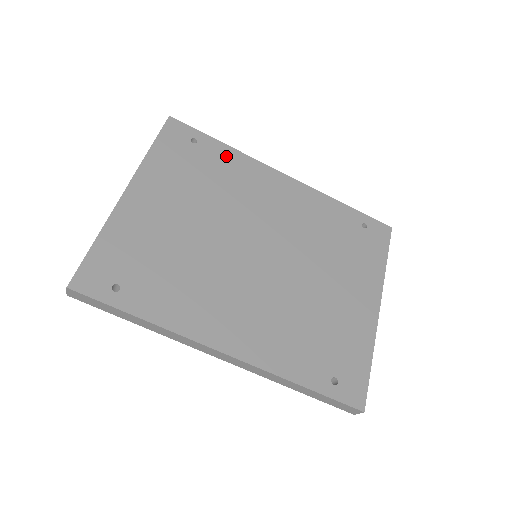
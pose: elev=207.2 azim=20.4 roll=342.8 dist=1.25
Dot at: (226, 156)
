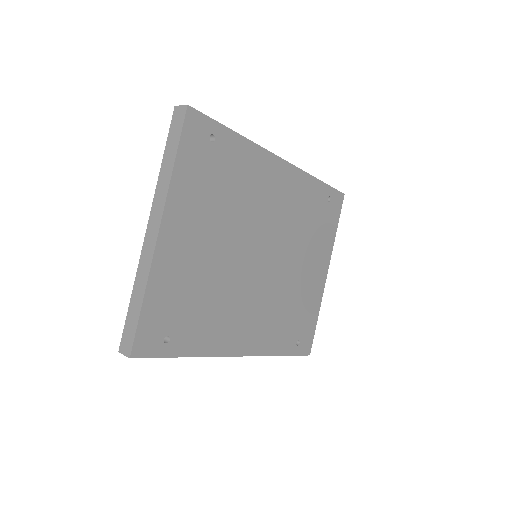
Dot at: (239, 151)
